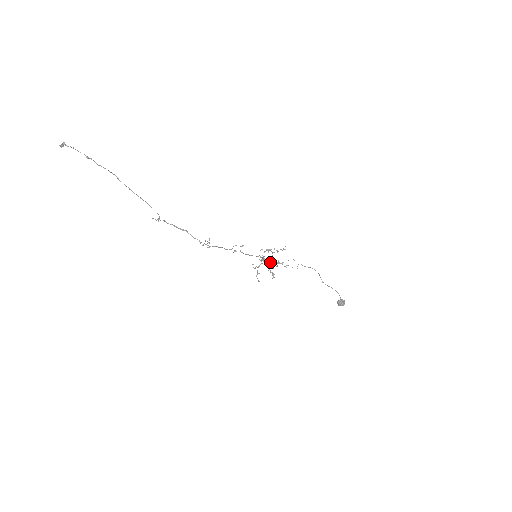
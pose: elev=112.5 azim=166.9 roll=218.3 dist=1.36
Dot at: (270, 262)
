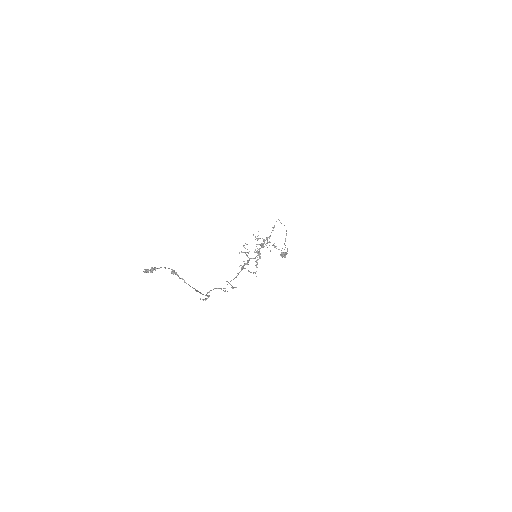
Dot at: occluded
